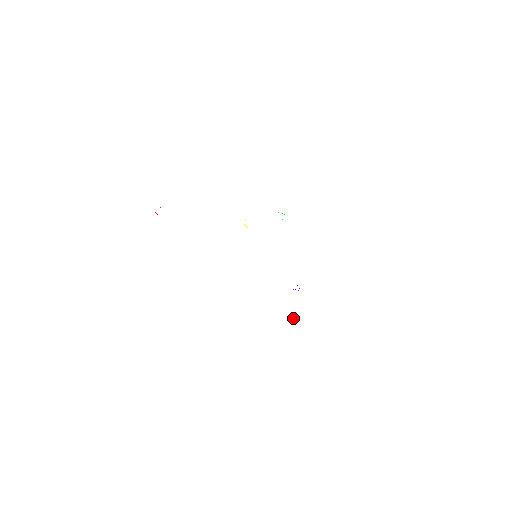
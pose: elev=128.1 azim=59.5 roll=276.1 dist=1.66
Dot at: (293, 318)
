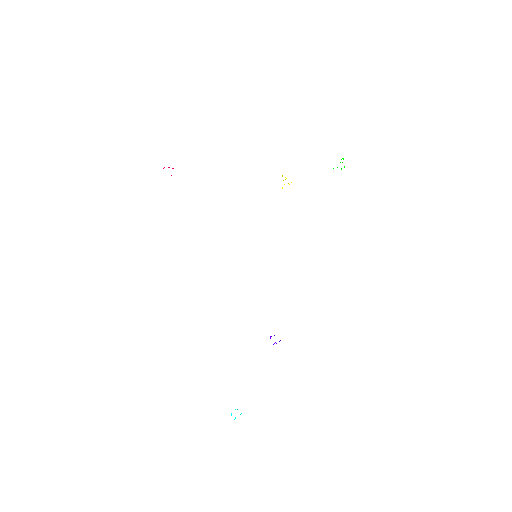
Dot at: (231, 413)
